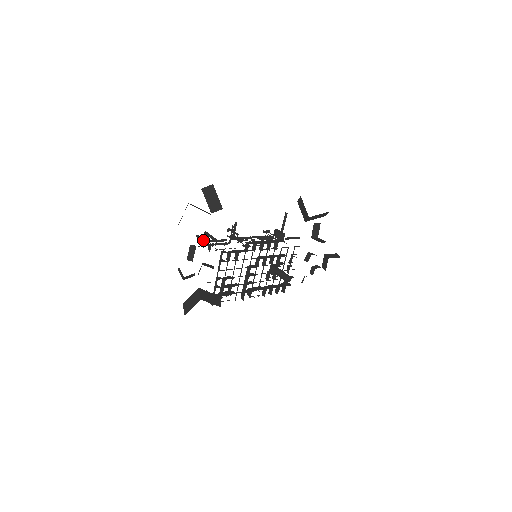
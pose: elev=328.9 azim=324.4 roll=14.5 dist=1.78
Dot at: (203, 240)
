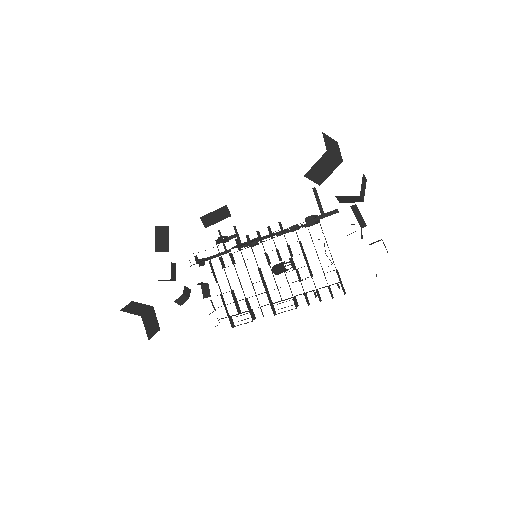
Dot at: (201, 259)
